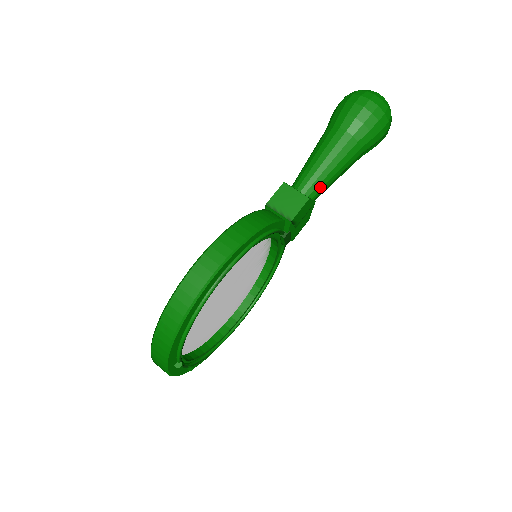
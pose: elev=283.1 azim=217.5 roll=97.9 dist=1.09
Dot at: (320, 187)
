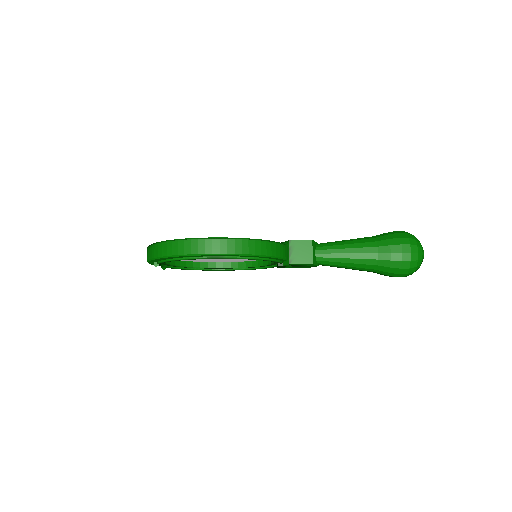
Dot at: (329, 263)
